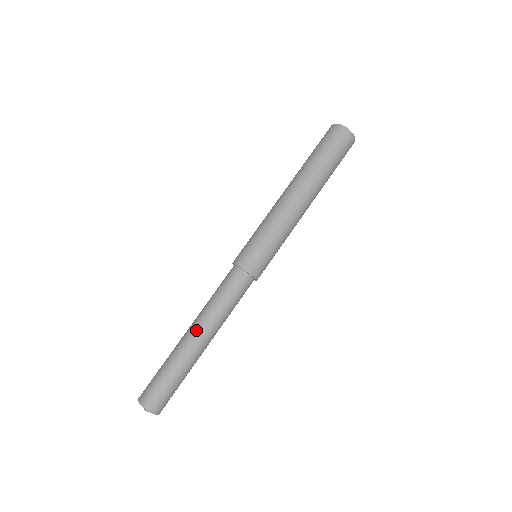
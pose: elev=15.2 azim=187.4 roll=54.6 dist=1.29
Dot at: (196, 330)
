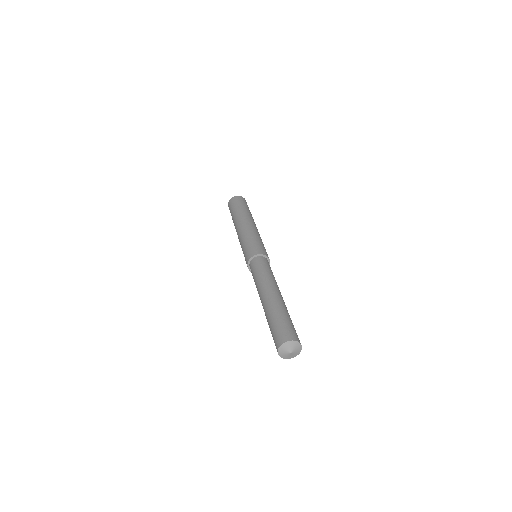
Dot at: (275, 290)
